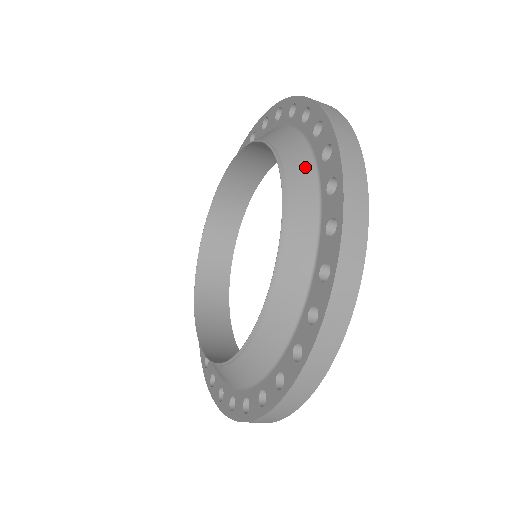
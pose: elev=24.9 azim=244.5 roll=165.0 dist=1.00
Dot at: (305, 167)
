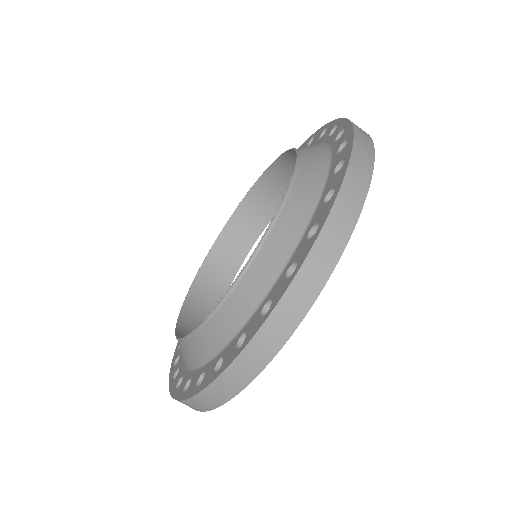
Dot at: occluded
